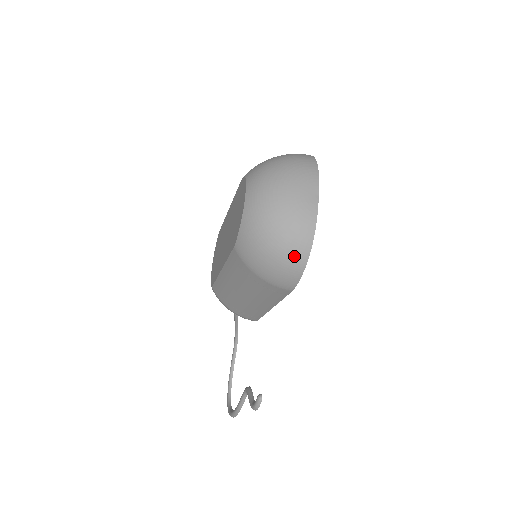
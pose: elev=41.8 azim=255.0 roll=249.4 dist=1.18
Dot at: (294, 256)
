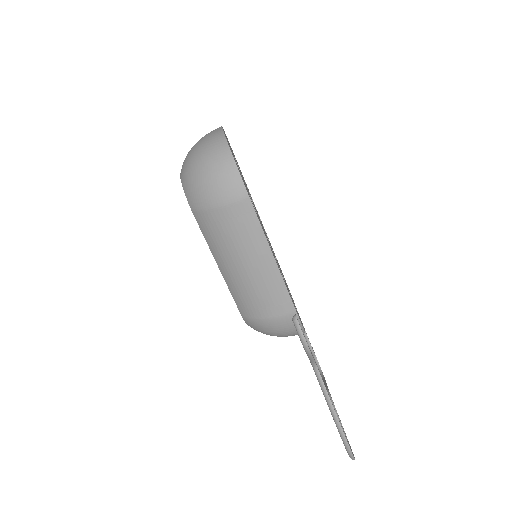
Dot at: (220, 160)
